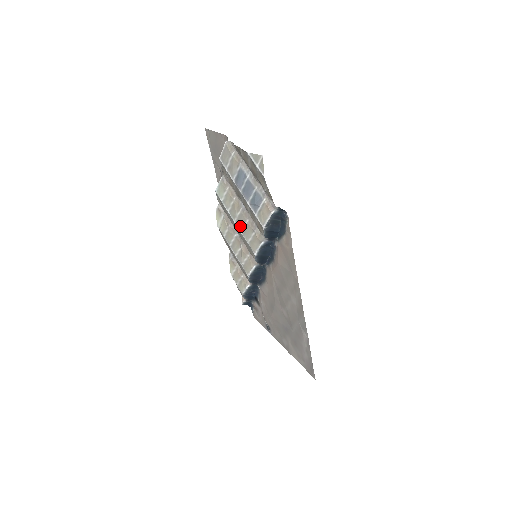
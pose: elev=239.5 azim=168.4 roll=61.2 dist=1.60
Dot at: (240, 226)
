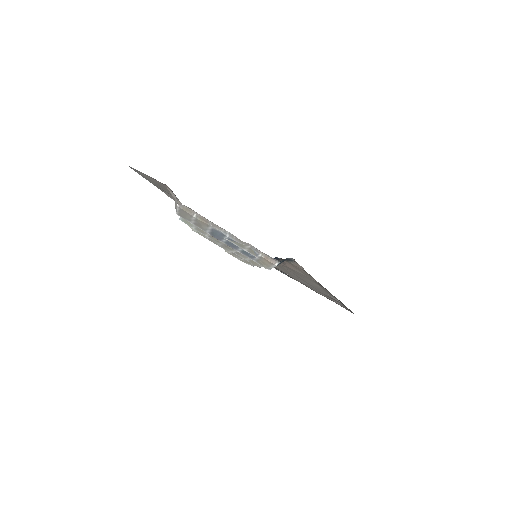
Dot at: (230, 249)
